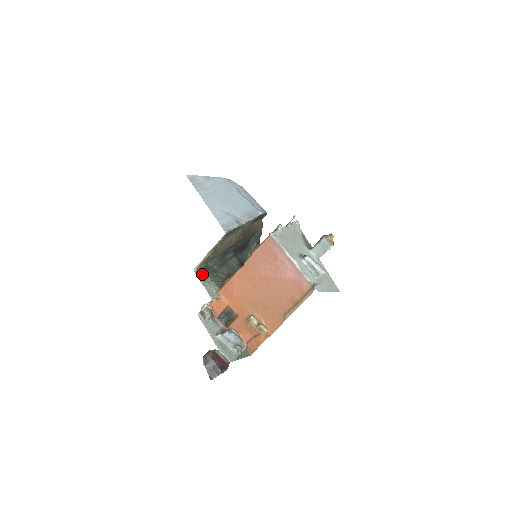
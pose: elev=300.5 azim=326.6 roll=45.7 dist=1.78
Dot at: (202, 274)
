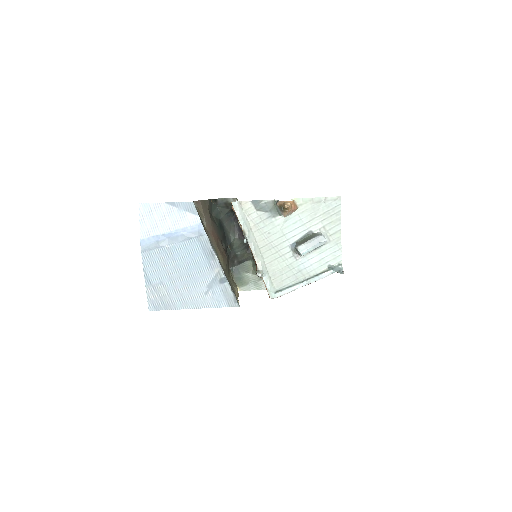
Dot at: (243, 283)
